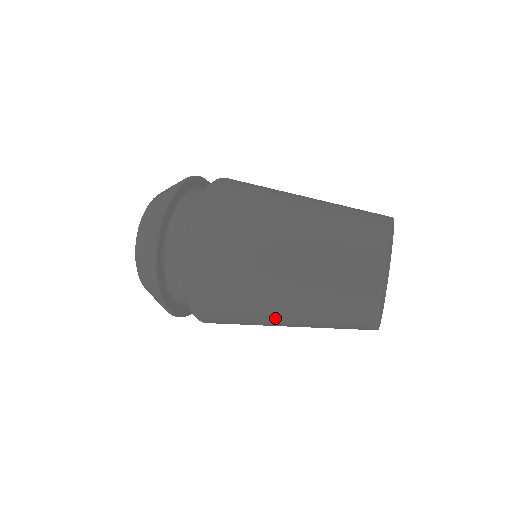
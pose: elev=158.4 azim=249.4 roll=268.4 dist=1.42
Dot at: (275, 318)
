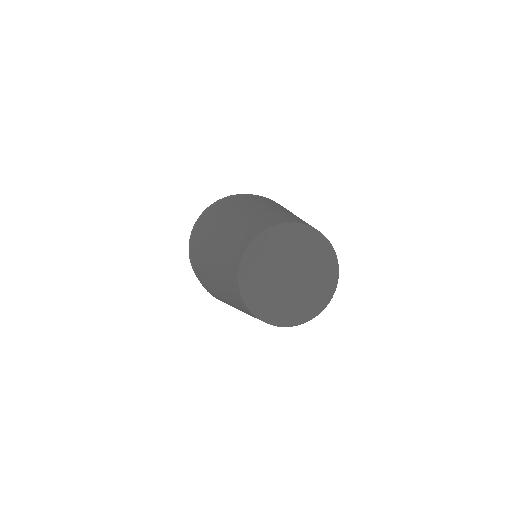
Dot at: occluded
